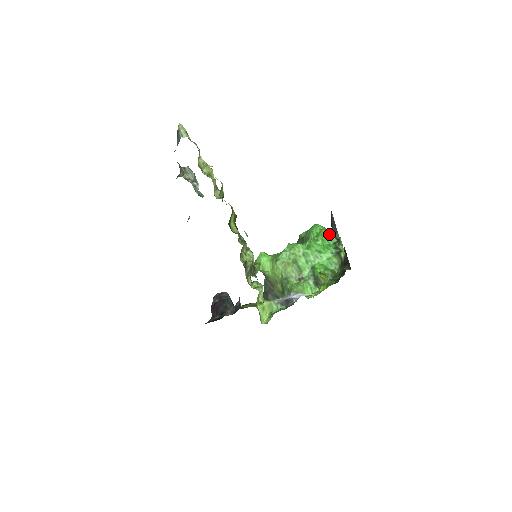
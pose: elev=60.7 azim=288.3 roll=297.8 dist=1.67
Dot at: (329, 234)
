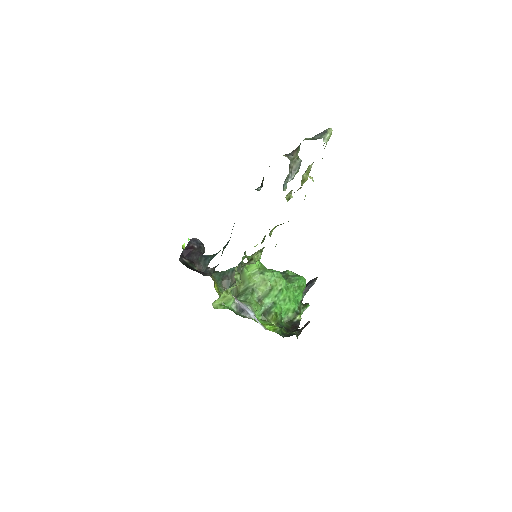
Dot at: occluded
